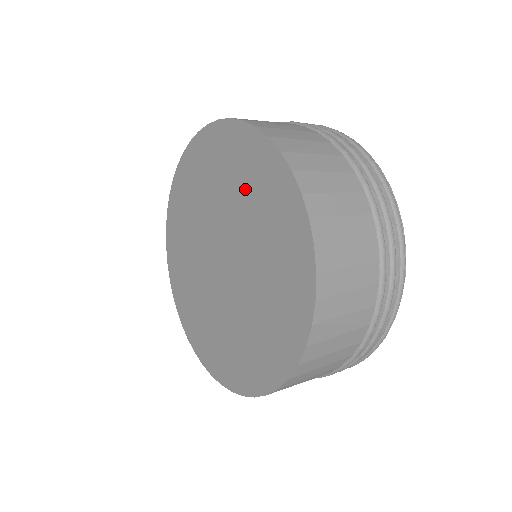
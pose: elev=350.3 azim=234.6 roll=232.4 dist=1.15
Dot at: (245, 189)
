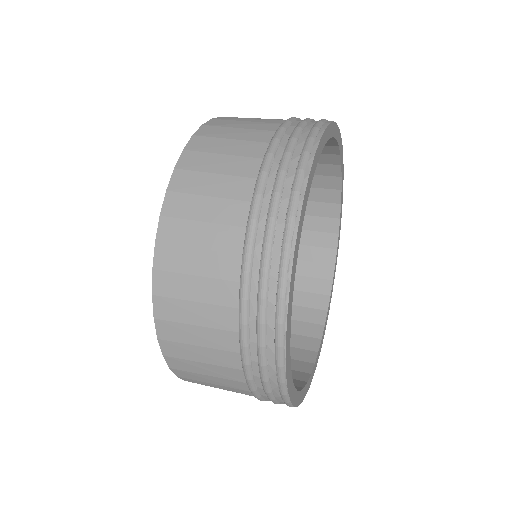
Dot at: occluded
